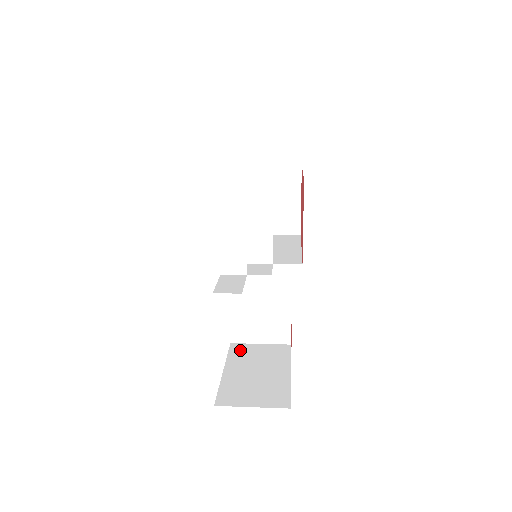
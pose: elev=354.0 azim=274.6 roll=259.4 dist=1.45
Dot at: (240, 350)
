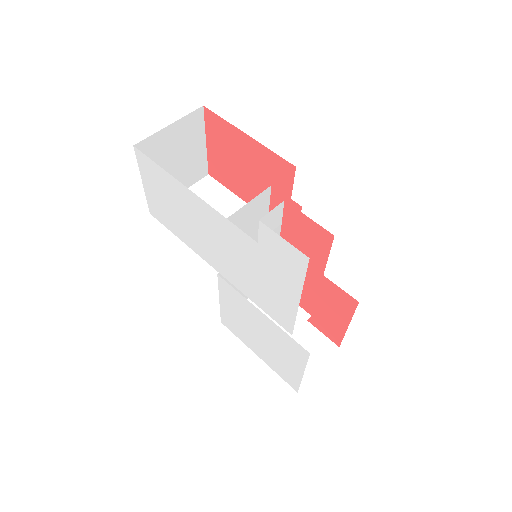
Dot at: occluded
